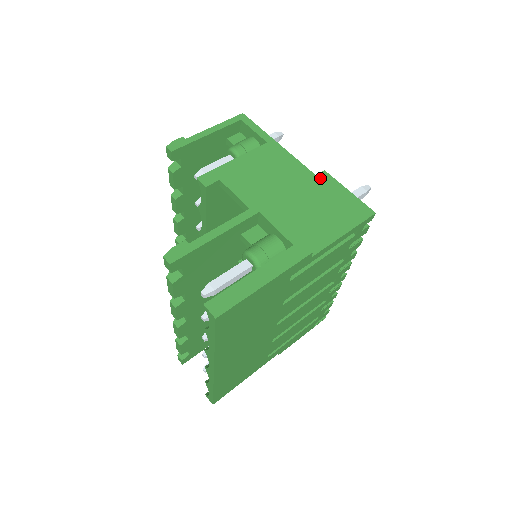
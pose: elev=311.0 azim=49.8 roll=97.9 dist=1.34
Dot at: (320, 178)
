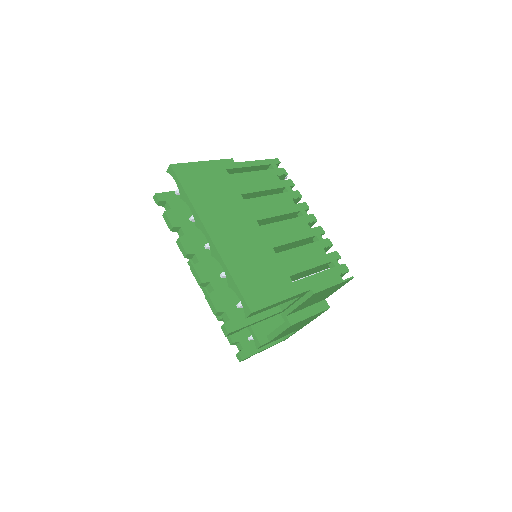
Dot at: occluded
